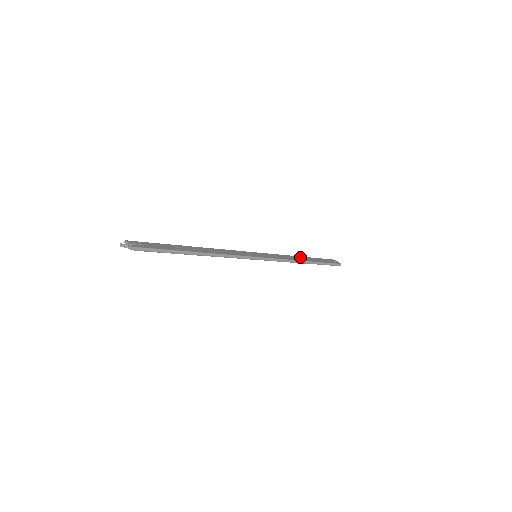
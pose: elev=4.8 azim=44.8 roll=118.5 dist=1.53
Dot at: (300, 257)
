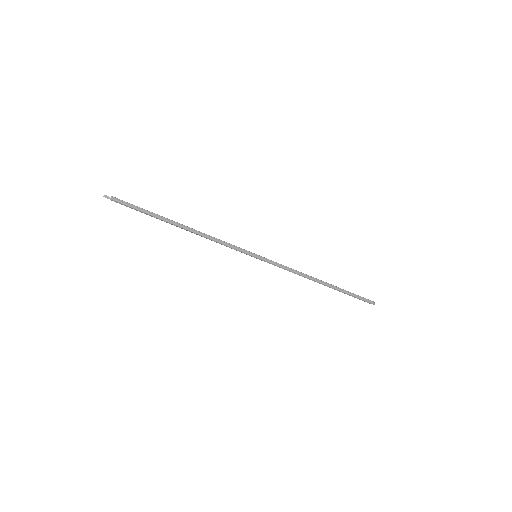
Dot at: occluded
